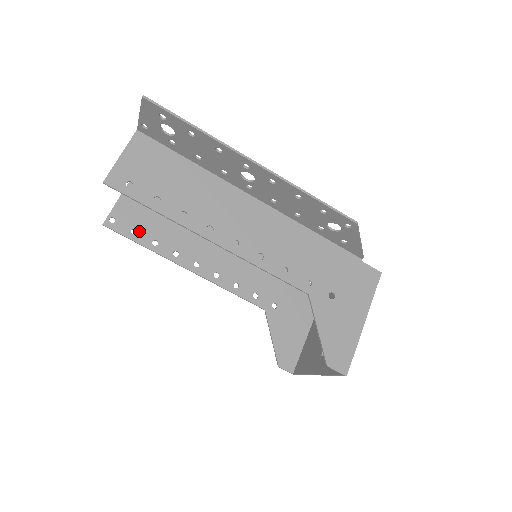
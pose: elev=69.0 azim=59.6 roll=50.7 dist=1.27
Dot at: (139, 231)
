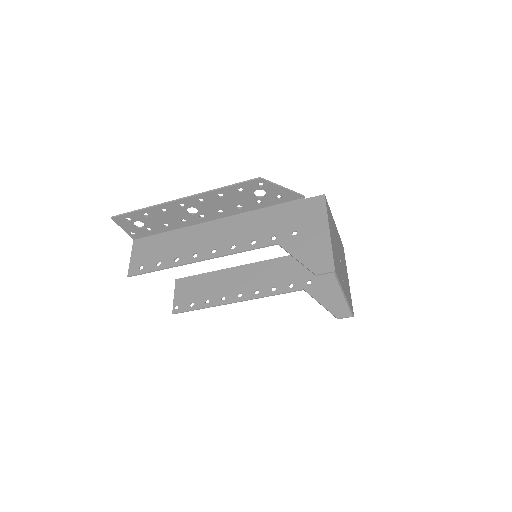
Dot at: (194, 302)
